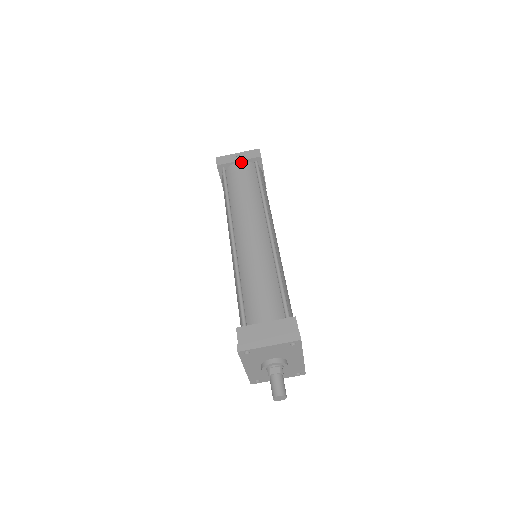
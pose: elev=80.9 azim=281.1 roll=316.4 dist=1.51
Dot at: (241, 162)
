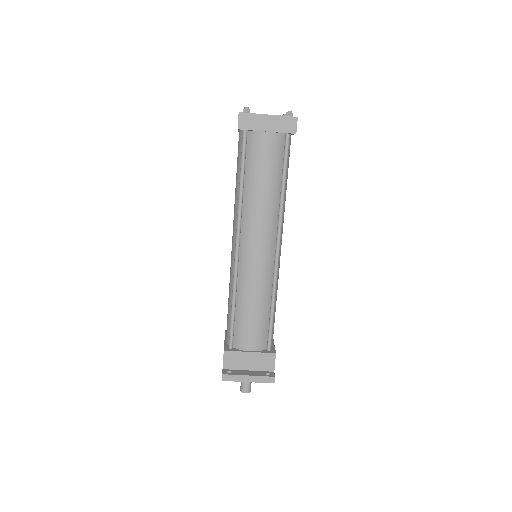
Dot at: (269, 133)
